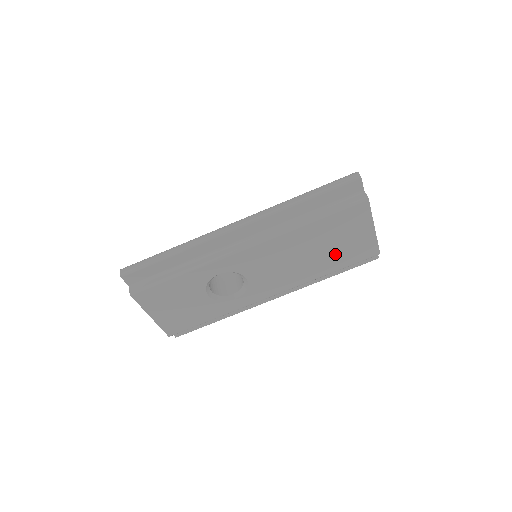
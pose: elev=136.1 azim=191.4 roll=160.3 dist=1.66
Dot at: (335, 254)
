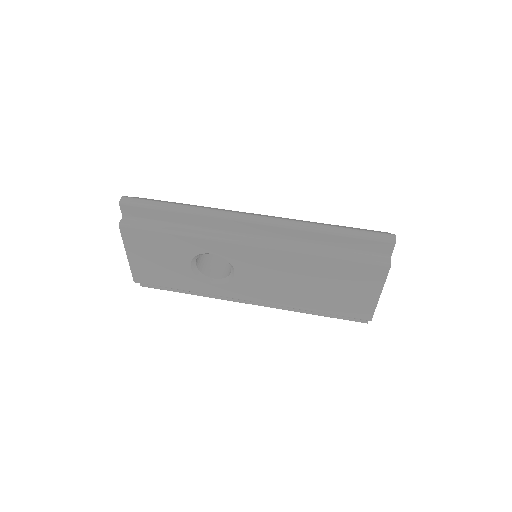
Dot at: (329, 297)
